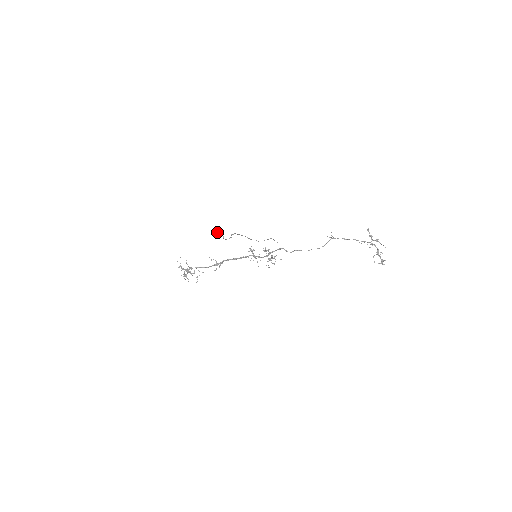
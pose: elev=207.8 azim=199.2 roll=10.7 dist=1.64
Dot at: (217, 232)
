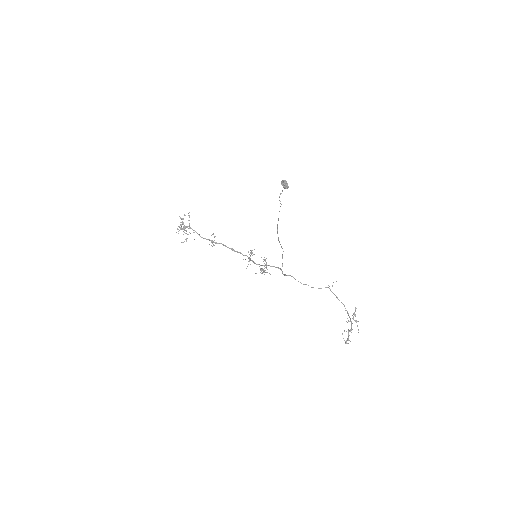
Dot at: (285, 182)
